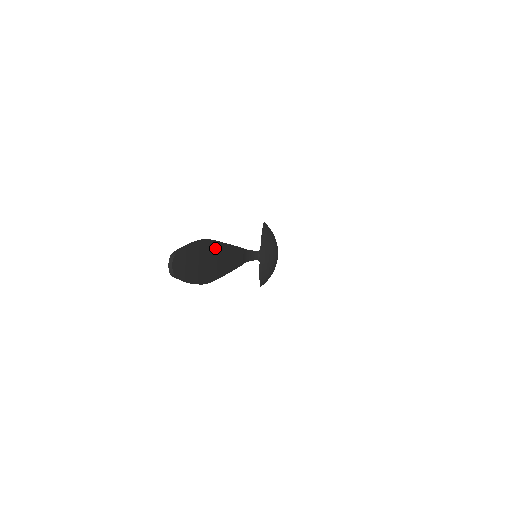
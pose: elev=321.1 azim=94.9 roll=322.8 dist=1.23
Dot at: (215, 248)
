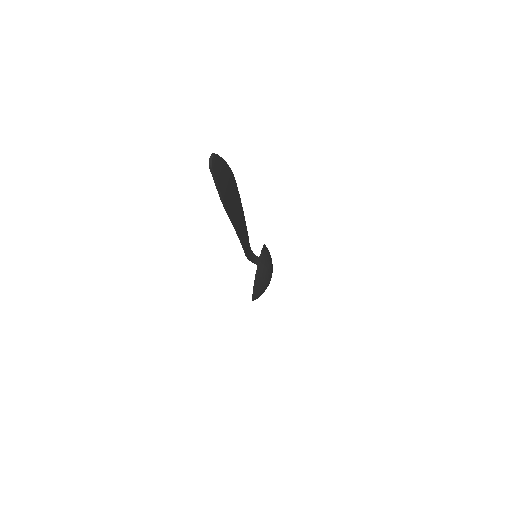
Dot at: (236, 192)
